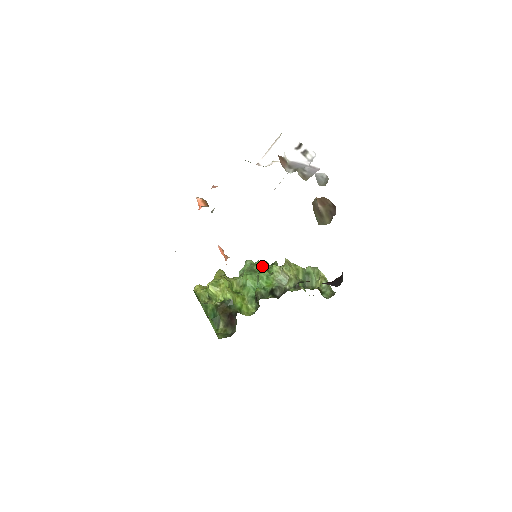
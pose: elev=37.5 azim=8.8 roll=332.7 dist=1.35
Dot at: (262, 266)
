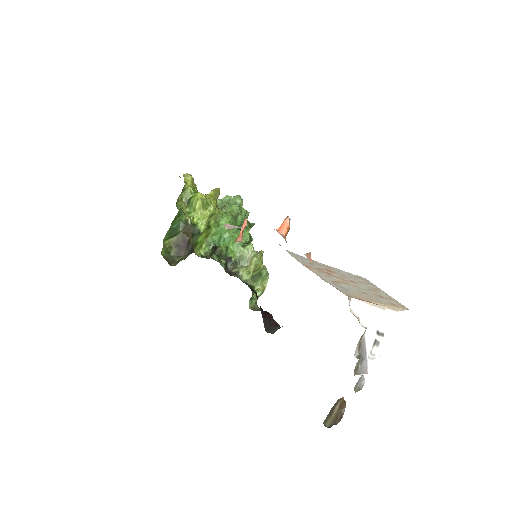
Dot at: (244, 219)
